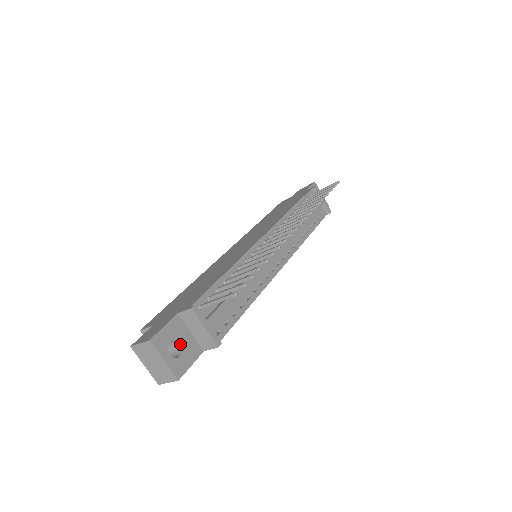
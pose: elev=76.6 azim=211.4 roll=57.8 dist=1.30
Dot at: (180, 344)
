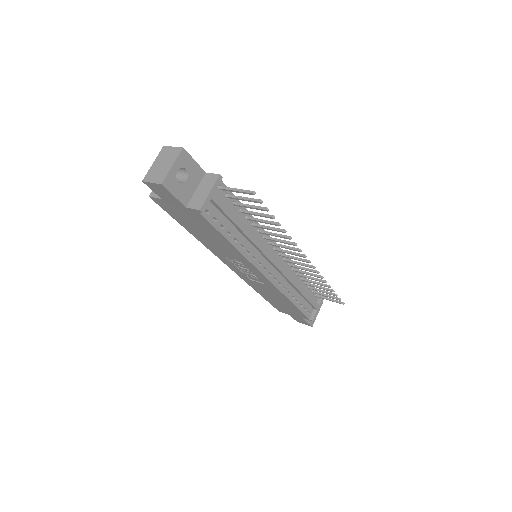
Dot at: (186, 180)
